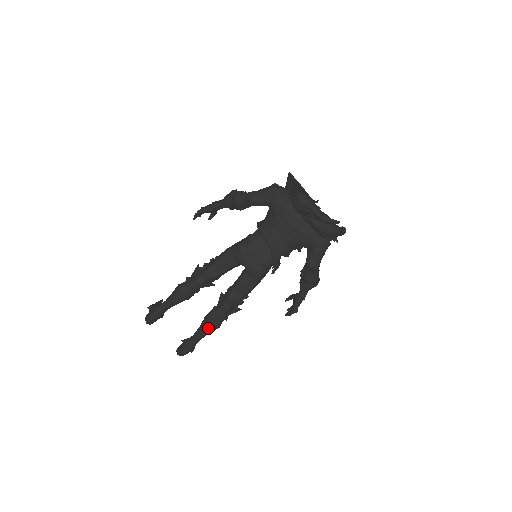
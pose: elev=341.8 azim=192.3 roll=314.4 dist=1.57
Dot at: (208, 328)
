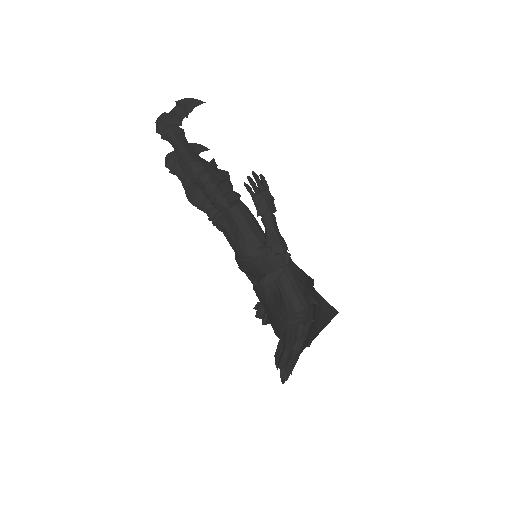
Dot at: (189, 199)
